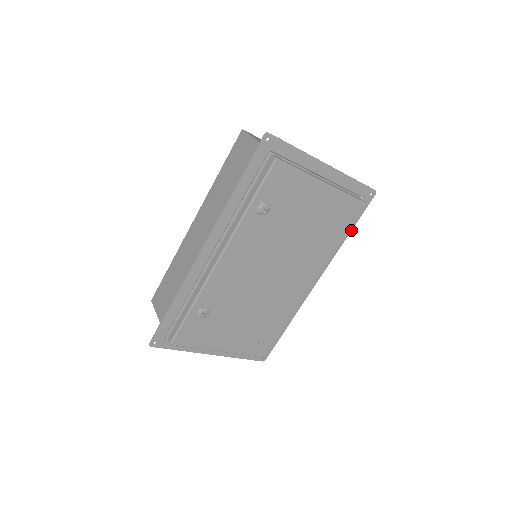
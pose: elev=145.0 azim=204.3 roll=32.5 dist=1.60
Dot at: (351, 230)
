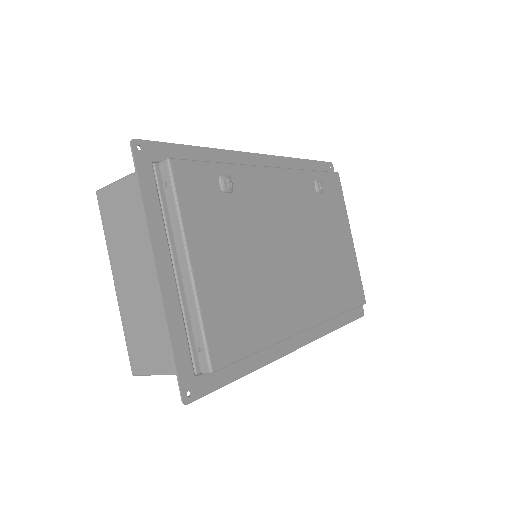
Dot at: (341, 326)
